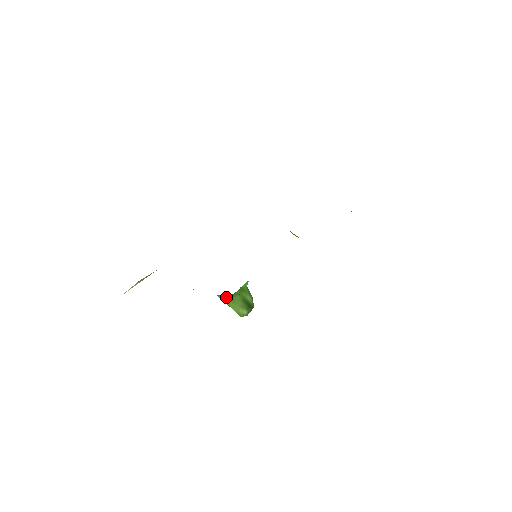
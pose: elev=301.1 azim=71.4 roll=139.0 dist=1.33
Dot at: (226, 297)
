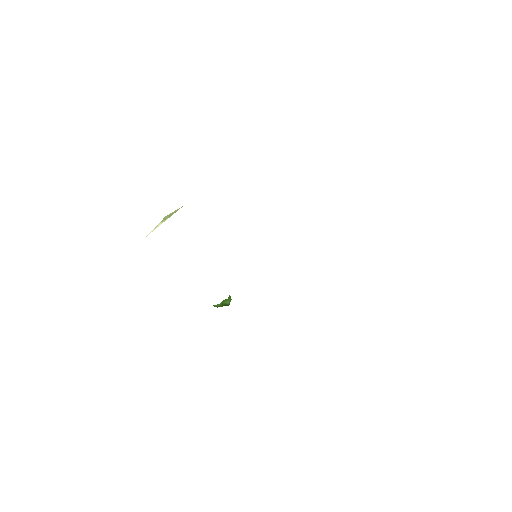
Dot at: occluded
